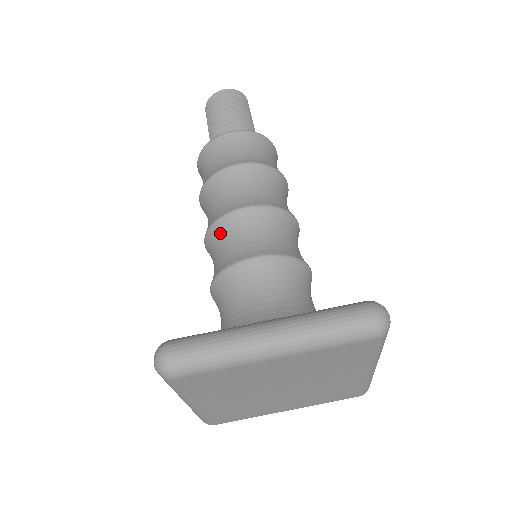
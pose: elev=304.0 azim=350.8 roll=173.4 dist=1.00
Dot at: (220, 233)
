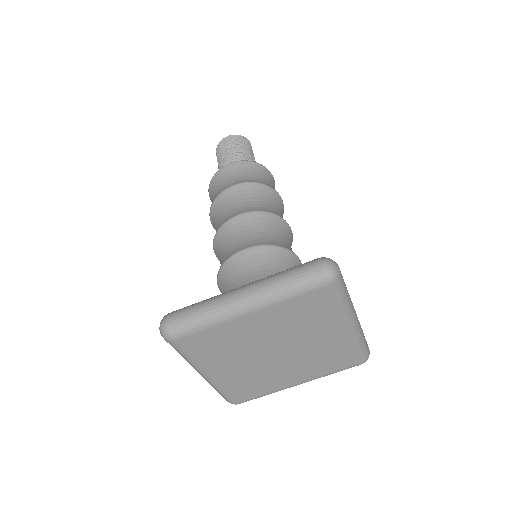
Dot at: (221, 240)
